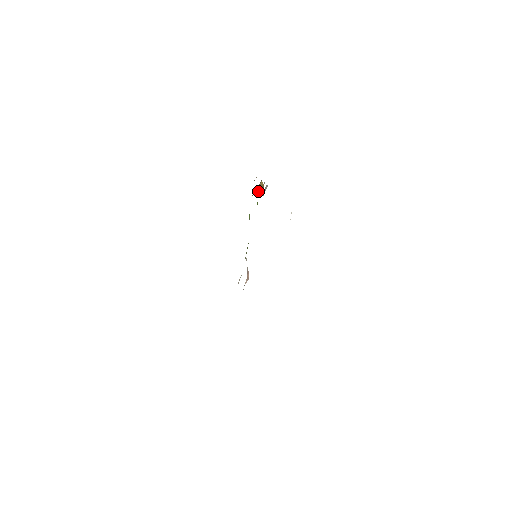
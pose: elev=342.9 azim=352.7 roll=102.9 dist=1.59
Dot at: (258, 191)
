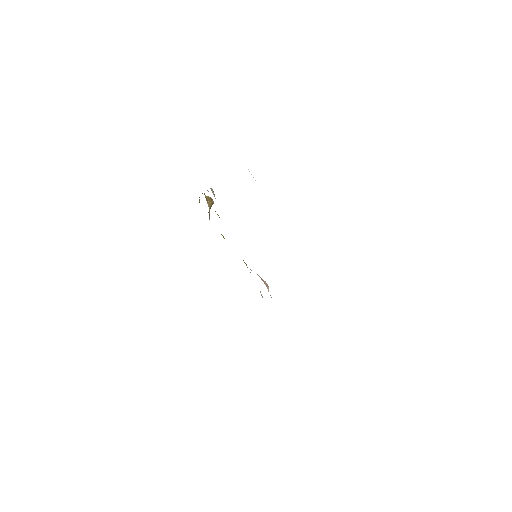
Dot at: (210, 206)
